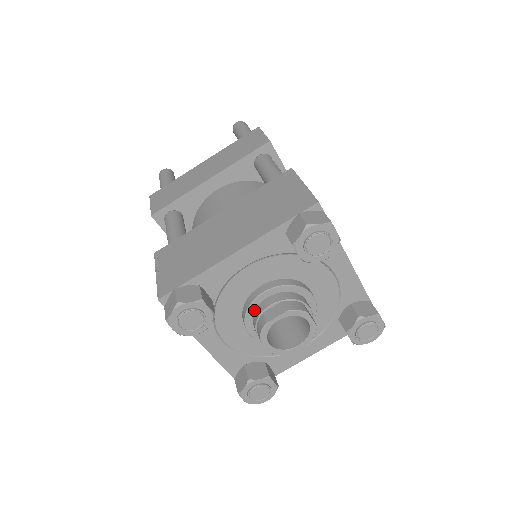
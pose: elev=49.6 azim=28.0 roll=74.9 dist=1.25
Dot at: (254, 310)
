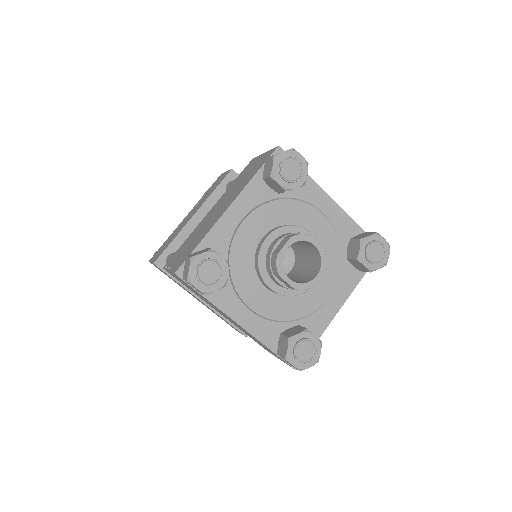
Dot at: (265, 260)
